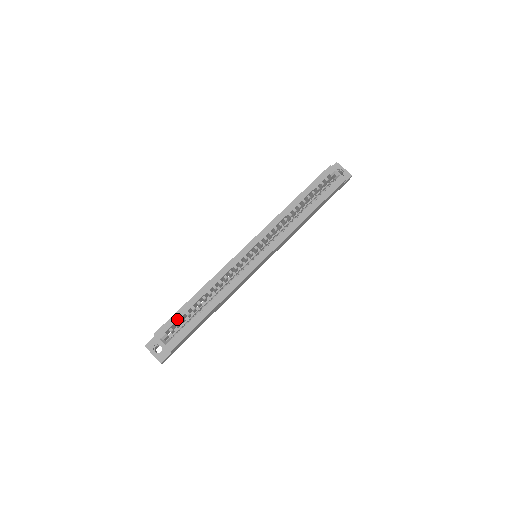
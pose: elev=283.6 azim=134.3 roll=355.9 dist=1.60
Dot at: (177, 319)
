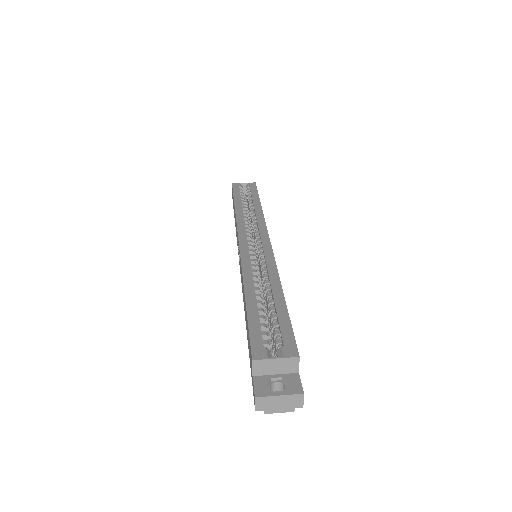
Dot at: (258, 327)
